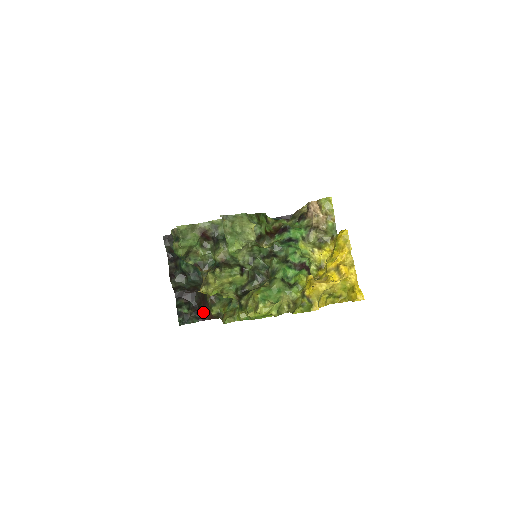
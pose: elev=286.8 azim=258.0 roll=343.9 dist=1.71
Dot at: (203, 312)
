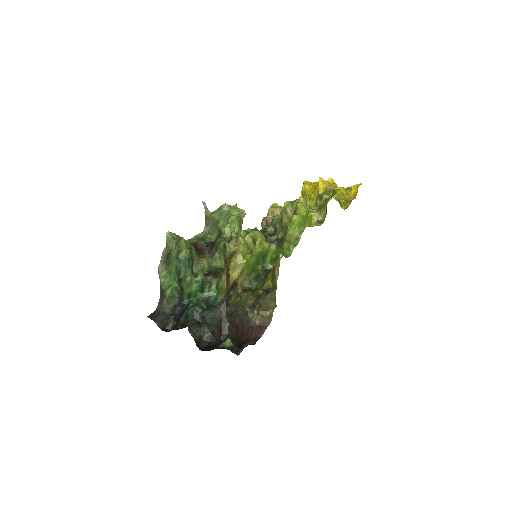
Dot at: (248, 339)
